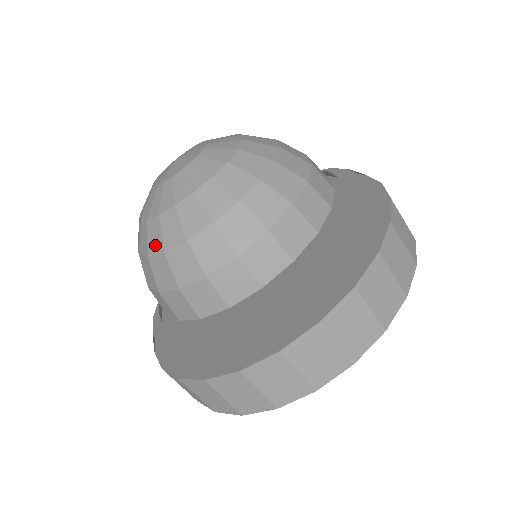
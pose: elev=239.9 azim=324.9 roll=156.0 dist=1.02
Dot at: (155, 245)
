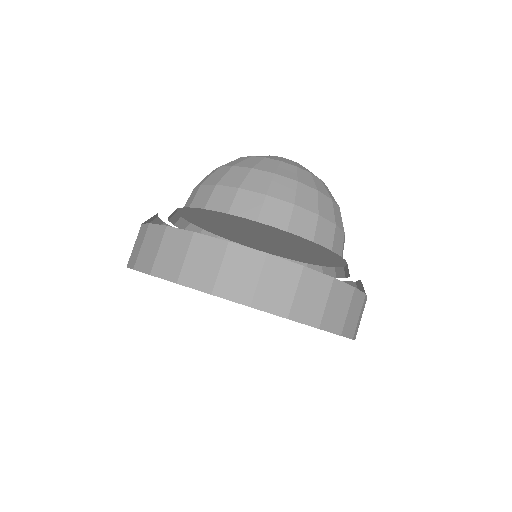
Dot at: (232, 163)
